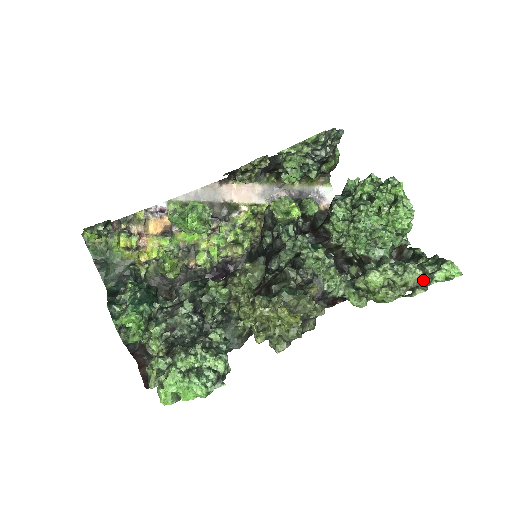
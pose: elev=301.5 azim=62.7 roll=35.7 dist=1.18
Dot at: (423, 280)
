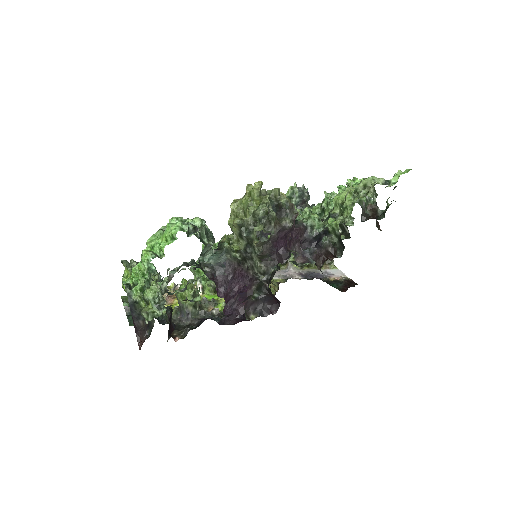
Dot at: (379, 180)
